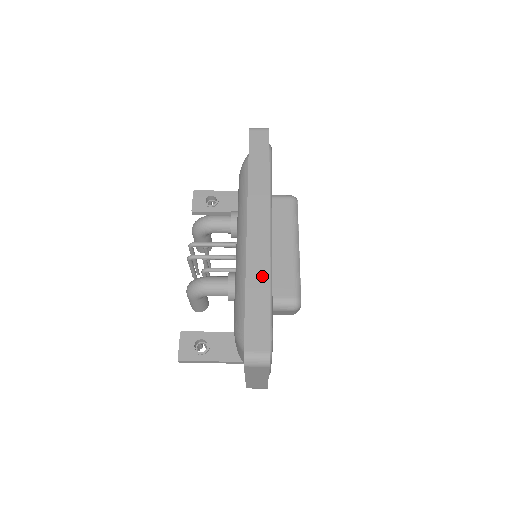
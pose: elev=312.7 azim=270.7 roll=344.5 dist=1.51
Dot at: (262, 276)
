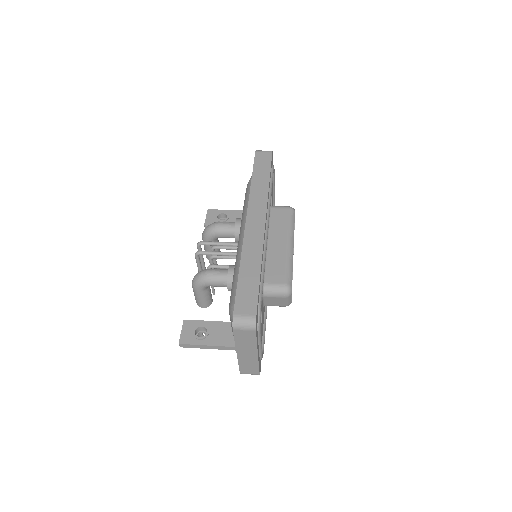
Dot at: (255, 257)
